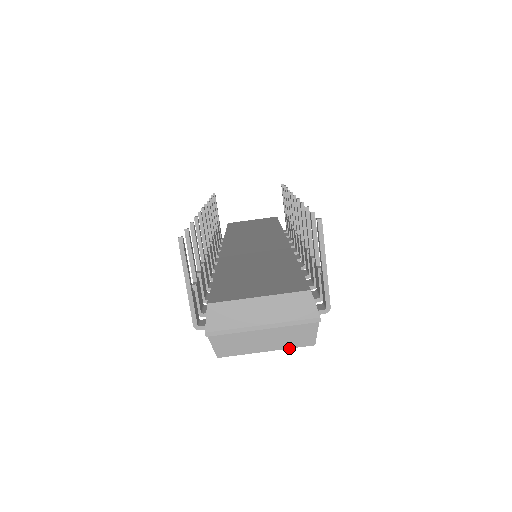
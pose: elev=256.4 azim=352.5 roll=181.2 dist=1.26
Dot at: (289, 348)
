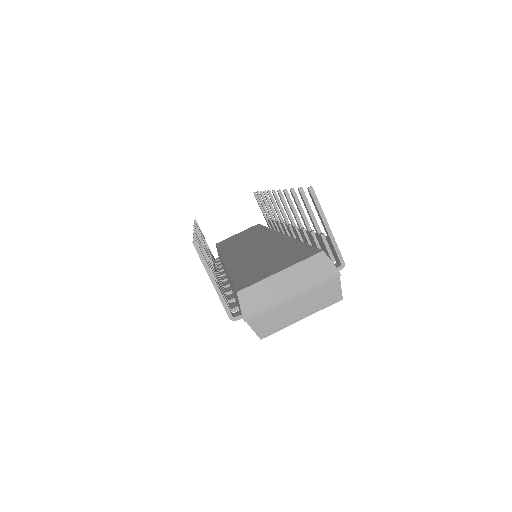
Dot at: occluded
